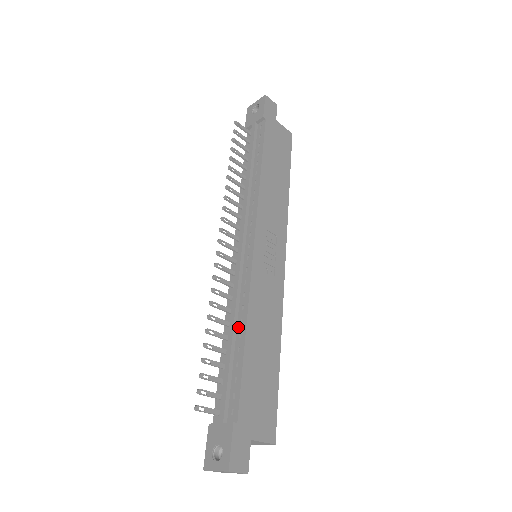
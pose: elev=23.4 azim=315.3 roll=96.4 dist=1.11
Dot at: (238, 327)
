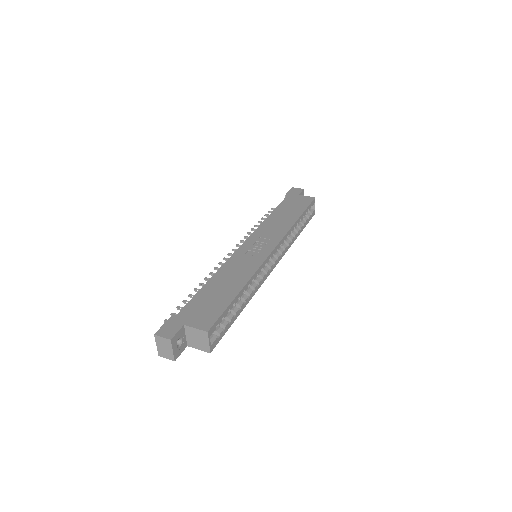
Dot at: occluded
